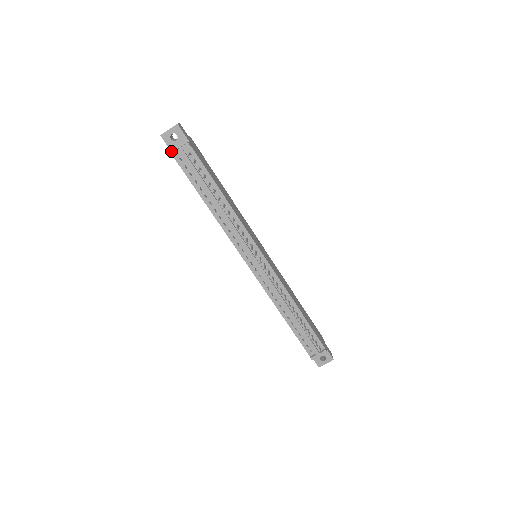
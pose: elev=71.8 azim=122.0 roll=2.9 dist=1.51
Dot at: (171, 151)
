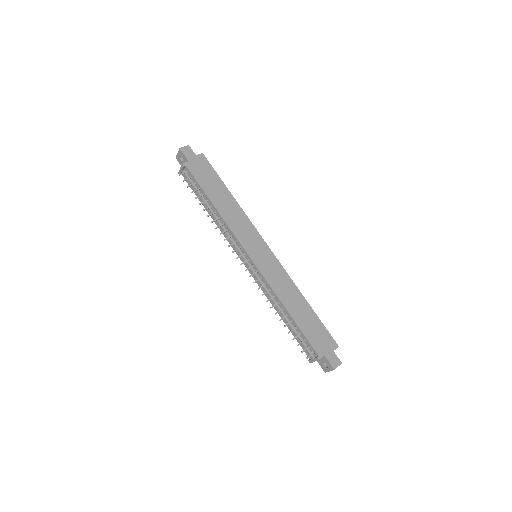
Dot at: occluded
